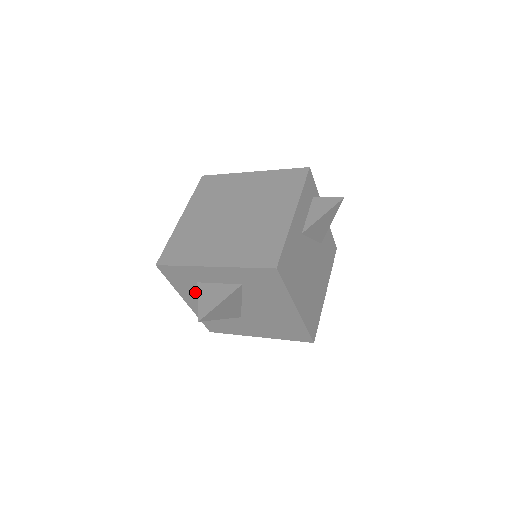
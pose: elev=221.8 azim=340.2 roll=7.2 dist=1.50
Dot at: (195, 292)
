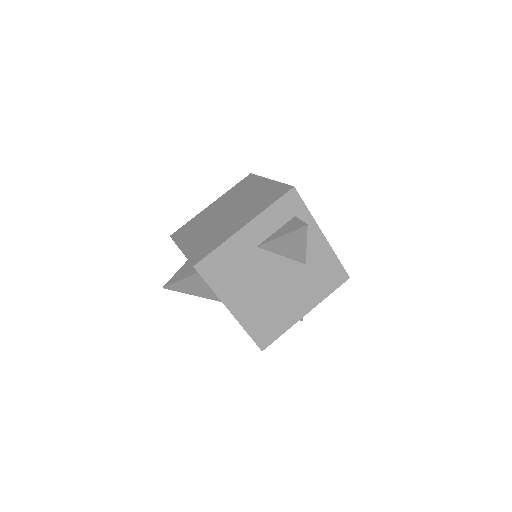
Dot at: occluded
